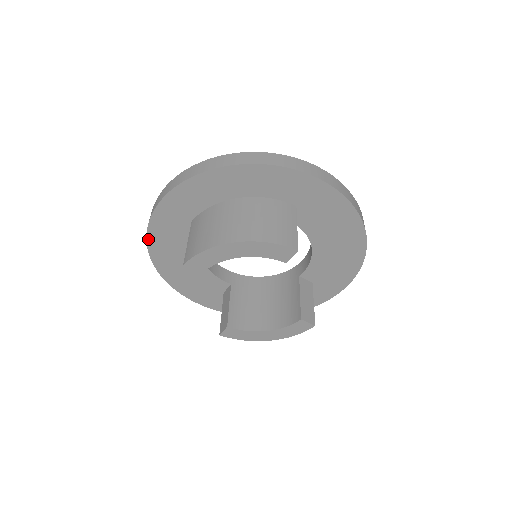
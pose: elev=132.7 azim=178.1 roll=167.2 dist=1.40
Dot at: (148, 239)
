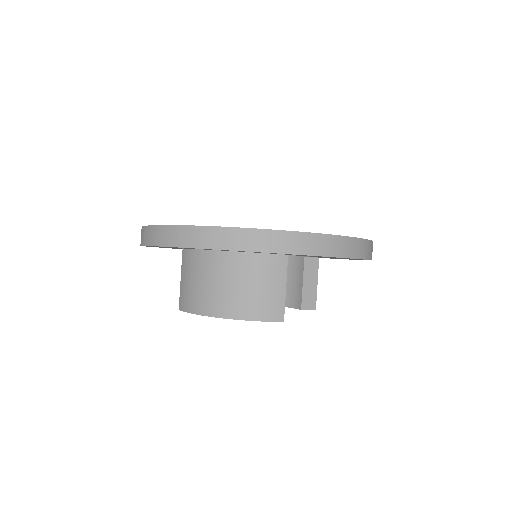
Dot at: occluded
